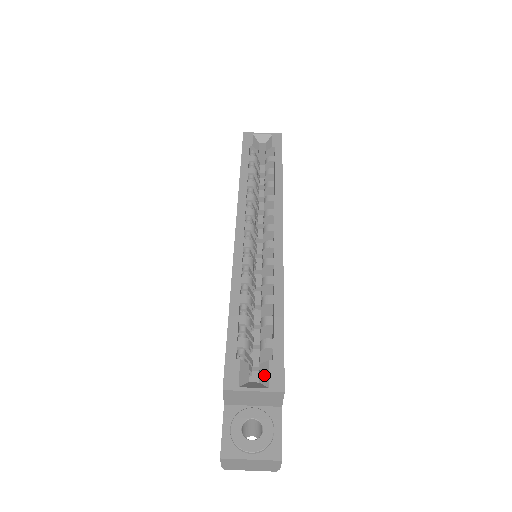
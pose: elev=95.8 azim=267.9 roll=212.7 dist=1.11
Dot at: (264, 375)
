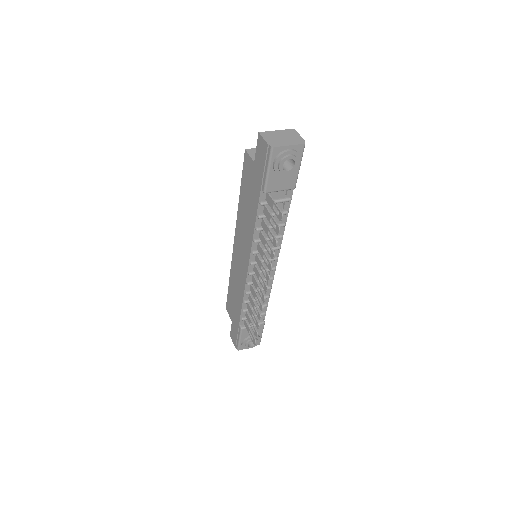
Dot at: occluded
